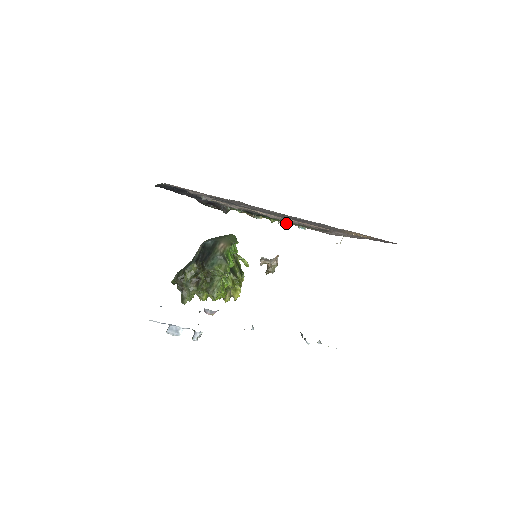
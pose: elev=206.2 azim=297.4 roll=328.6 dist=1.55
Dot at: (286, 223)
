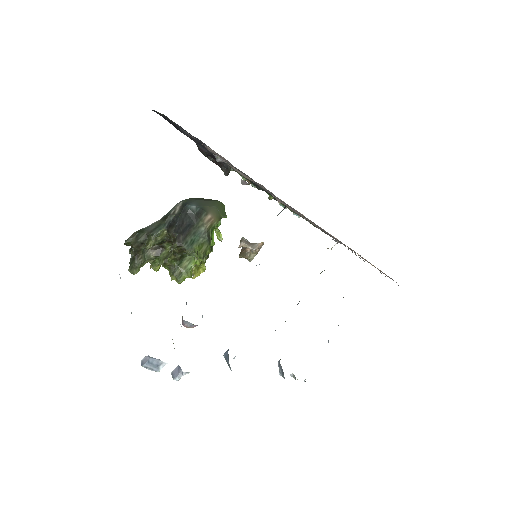
Dot at: occluded
